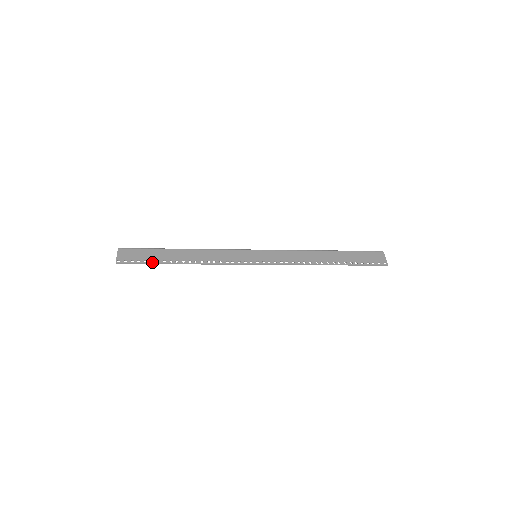
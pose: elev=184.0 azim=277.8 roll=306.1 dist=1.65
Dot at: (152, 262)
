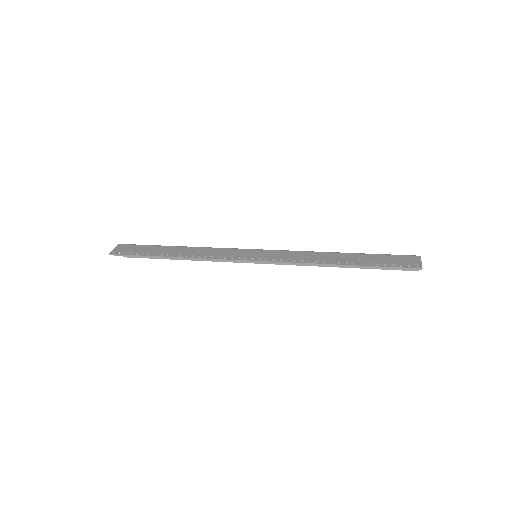
Dot at: (143, 255)
